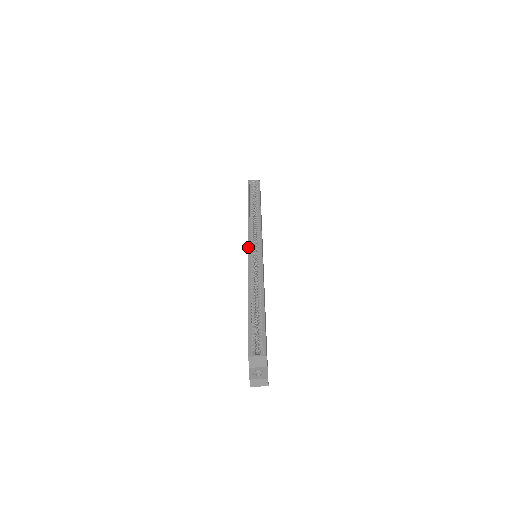
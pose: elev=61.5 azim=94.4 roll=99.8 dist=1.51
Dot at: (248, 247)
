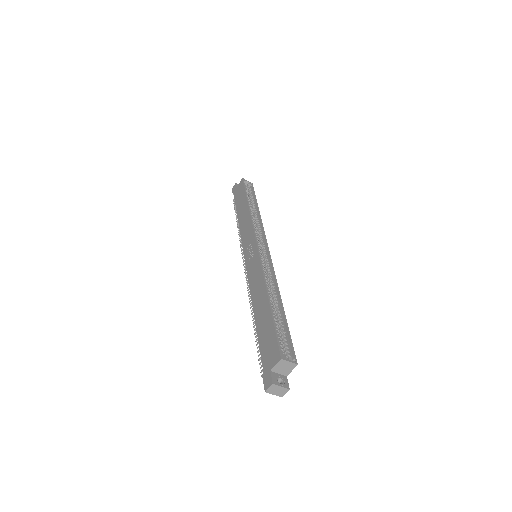
Dot at: (257, 244)
